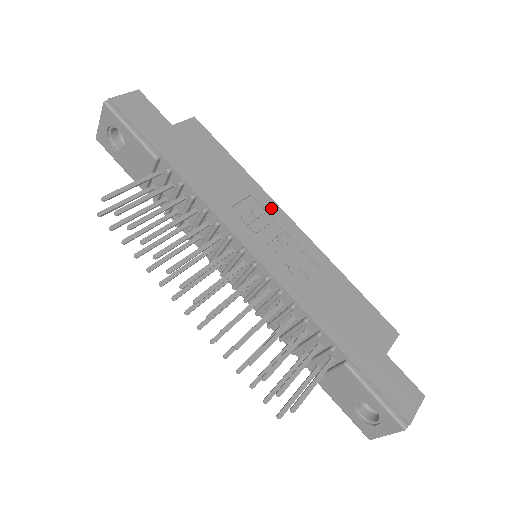
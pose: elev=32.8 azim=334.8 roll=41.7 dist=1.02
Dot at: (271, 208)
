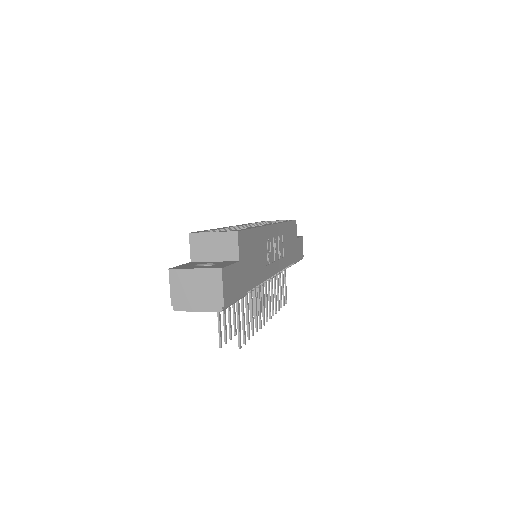
Dot at: (270, 233)
